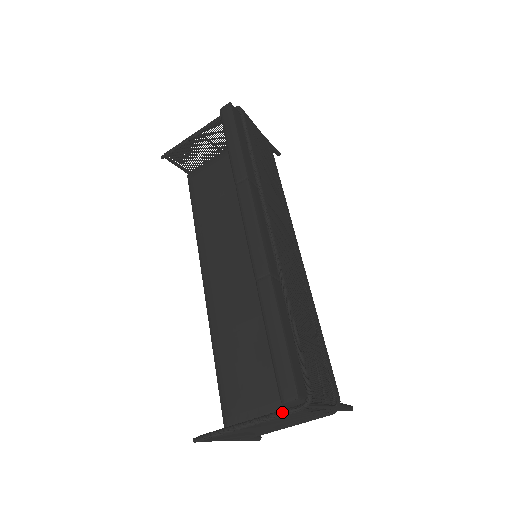
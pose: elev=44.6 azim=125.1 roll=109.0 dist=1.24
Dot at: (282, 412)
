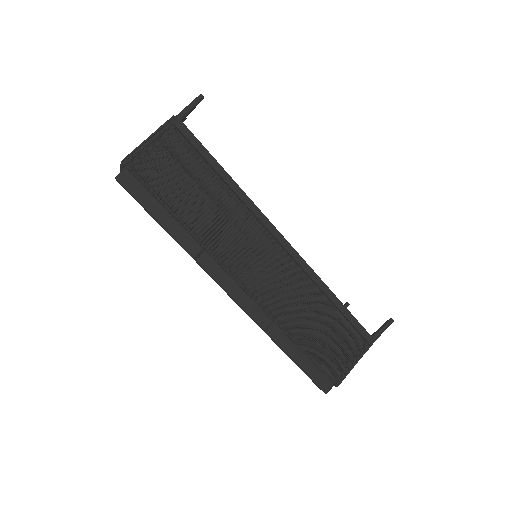
Dot at: occluded
